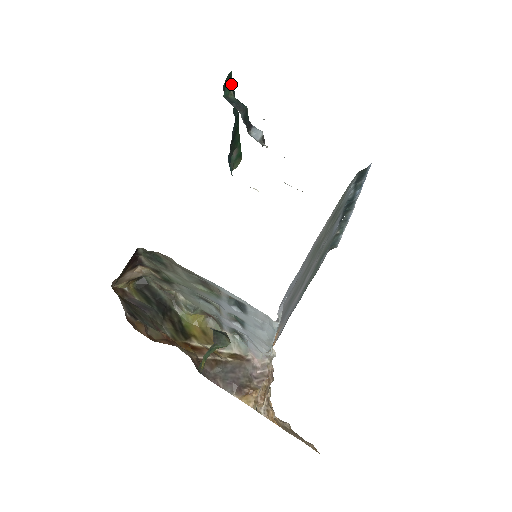
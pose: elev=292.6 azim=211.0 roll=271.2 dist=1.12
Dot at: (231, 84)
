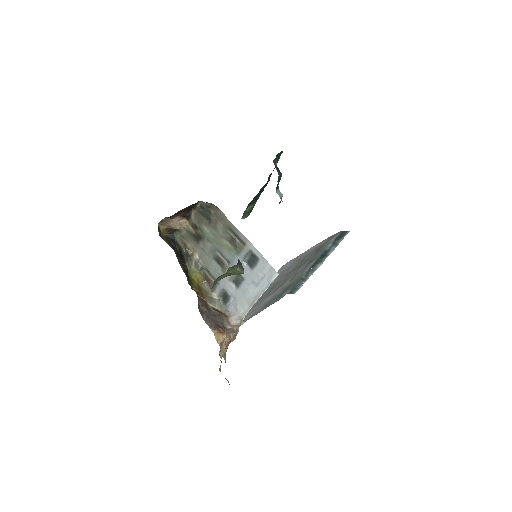
Dot at: (278, 159)
